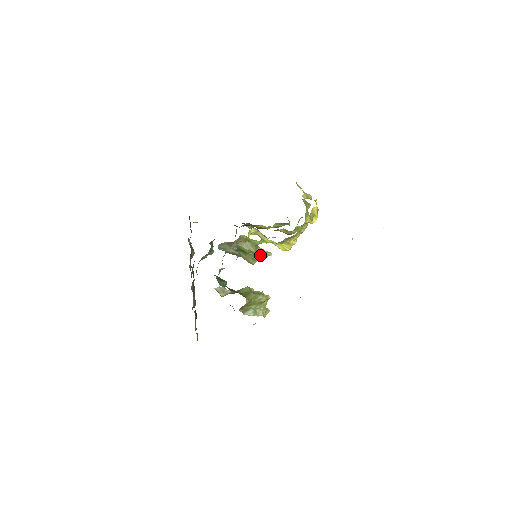
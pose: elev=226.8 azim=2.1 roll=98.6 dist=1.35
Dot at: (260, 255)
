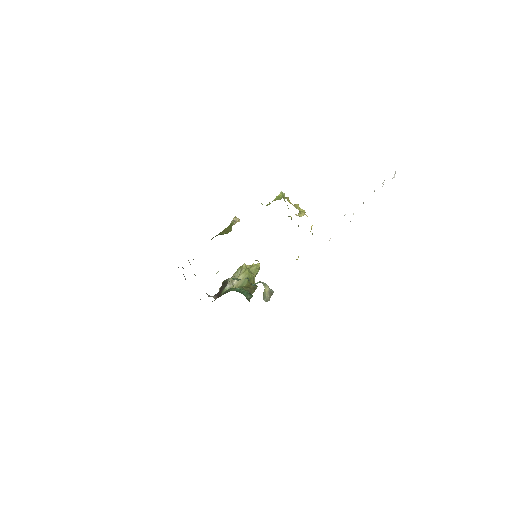
Dot at: occluded
